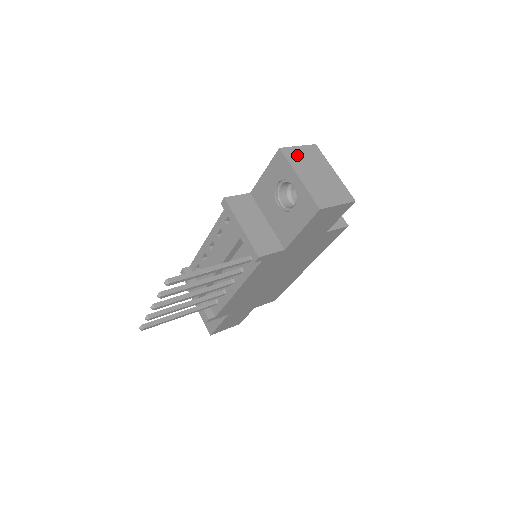
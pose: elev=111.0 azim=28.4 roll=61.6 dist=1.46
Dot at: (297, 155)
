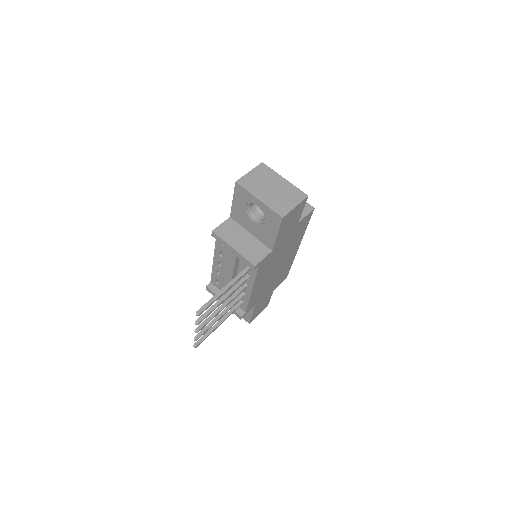
Dot at: (251, 180)
